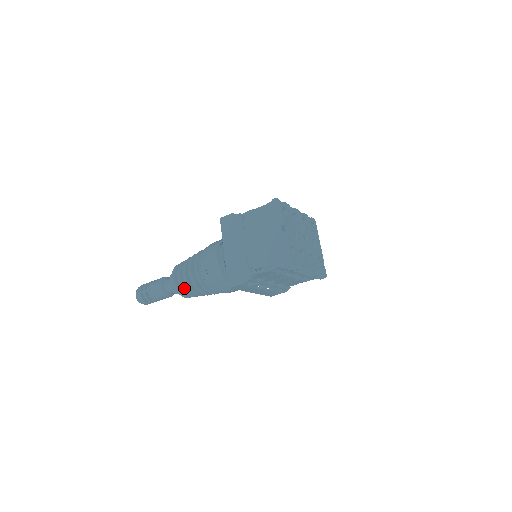
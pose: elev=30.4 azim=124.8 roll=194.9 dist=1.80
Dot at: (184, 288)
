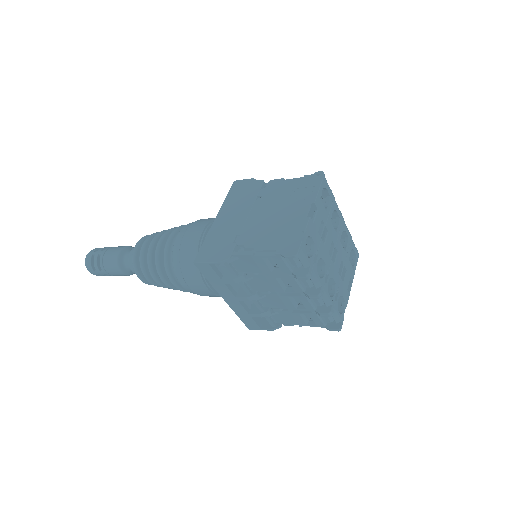
Dot at: (143, 260)
